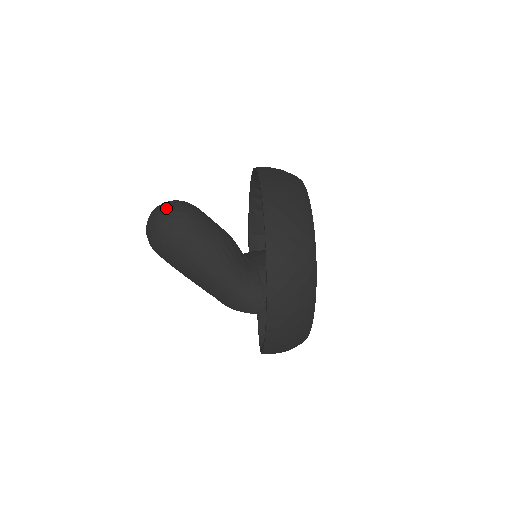
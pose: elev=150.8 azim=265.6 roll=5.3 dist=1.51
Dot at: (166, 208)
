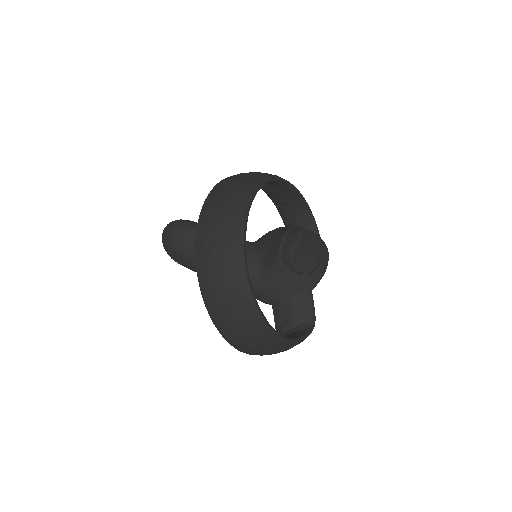
Dot at: (165, 235)
